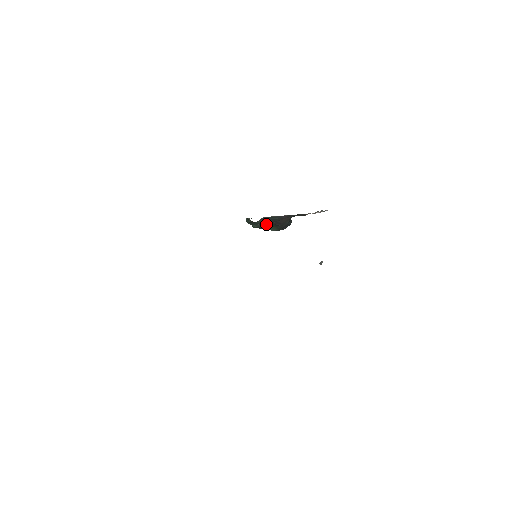
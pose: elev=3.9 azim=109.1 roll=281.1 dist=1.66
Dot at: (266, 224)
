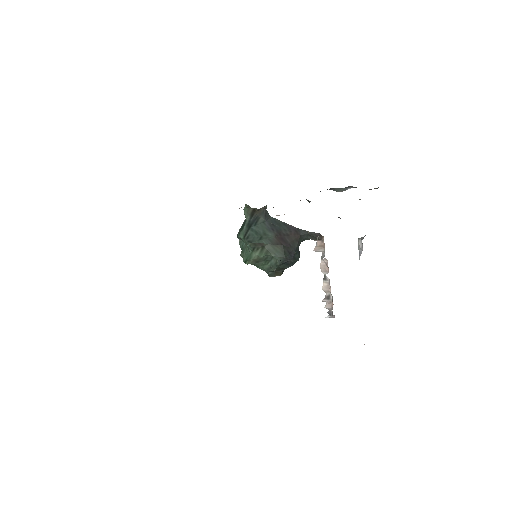
Dot at: (266, 241)
